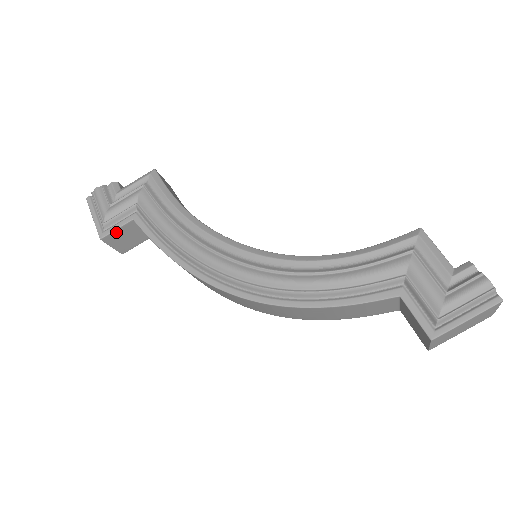
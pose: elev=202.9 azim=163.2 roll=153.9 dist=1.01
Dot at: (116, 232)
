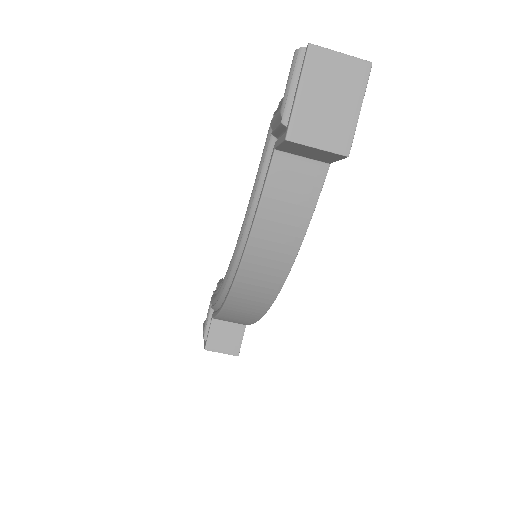
Dot at: (211, 337)
